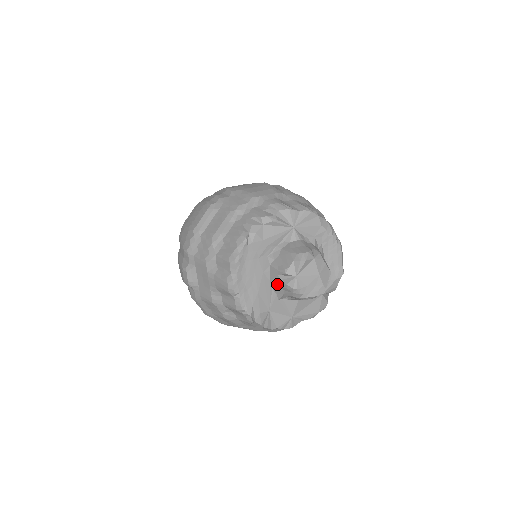
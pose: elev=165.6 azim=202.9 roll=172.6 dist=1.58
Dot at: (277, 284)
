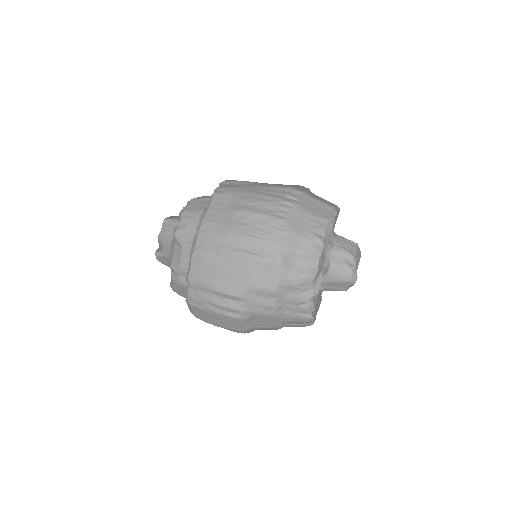
Dot at: occluded
